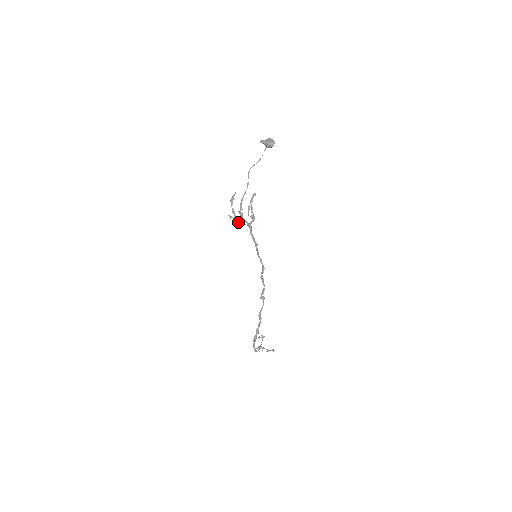
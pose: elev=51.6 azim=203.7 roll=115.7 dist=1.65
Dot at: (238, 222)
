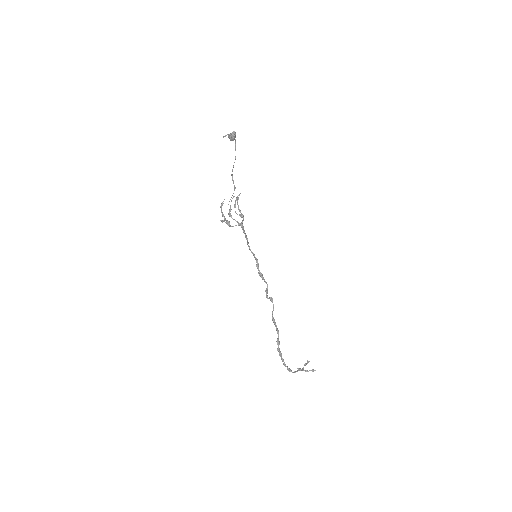
Dot at: (229, 224)
